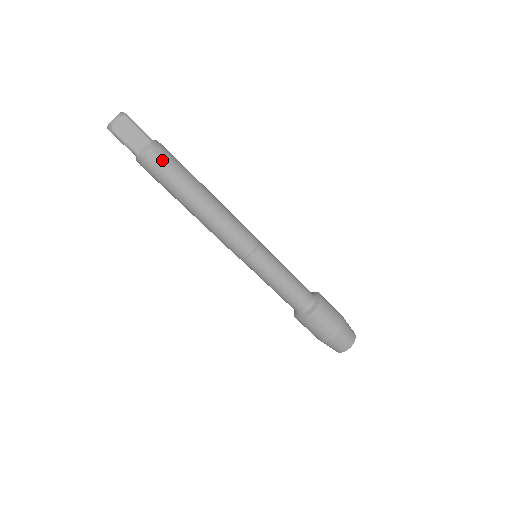
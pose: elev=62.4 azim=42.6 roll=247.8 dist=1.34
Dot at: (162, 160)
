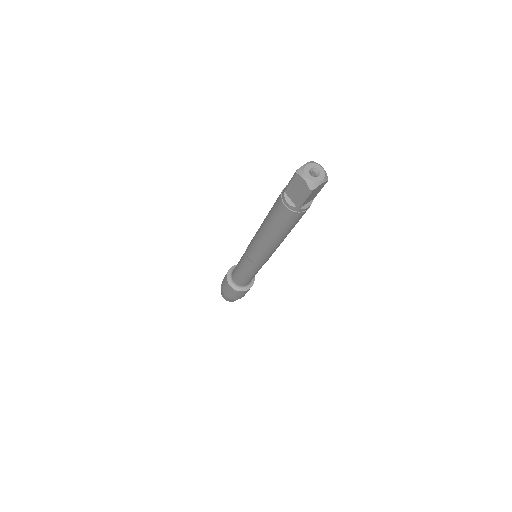
Dot at: occluded
